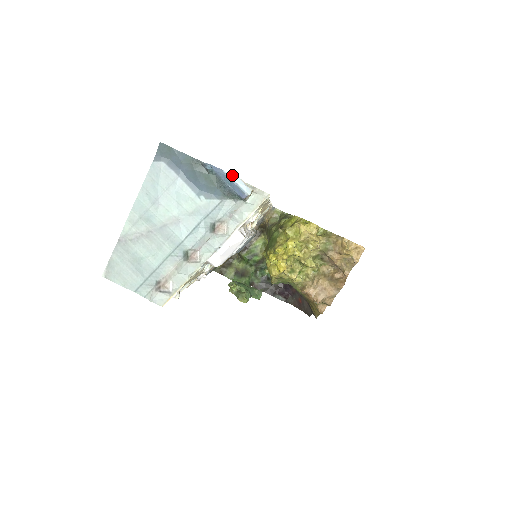
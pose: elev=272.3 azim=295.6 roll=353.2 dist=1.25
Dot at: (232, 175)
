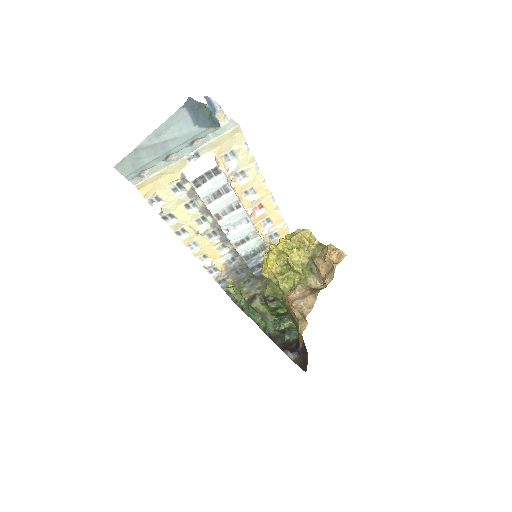
Dot at: (214, 100)
